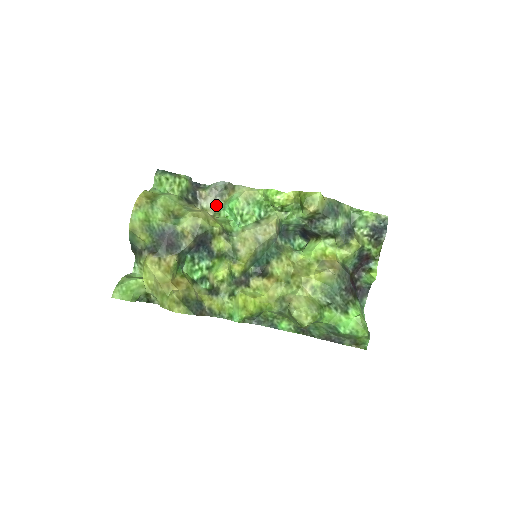
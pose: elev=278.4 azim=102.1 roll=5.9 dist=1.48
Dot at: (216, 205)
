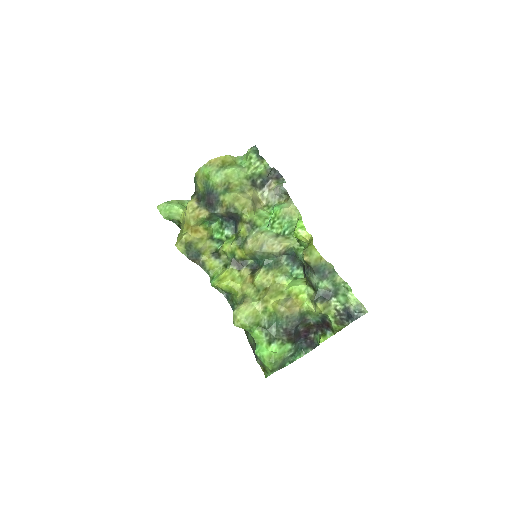
Dot at: (272, 200)
